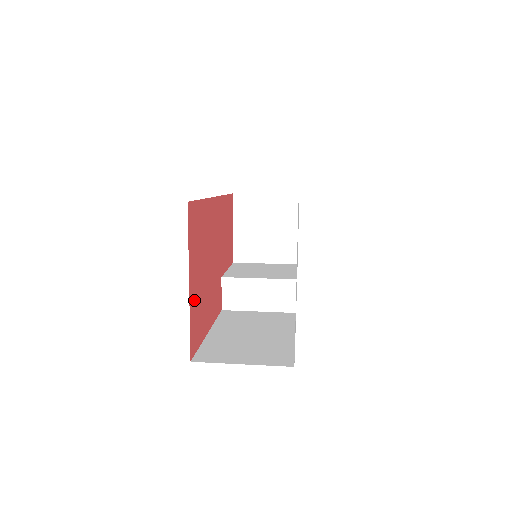
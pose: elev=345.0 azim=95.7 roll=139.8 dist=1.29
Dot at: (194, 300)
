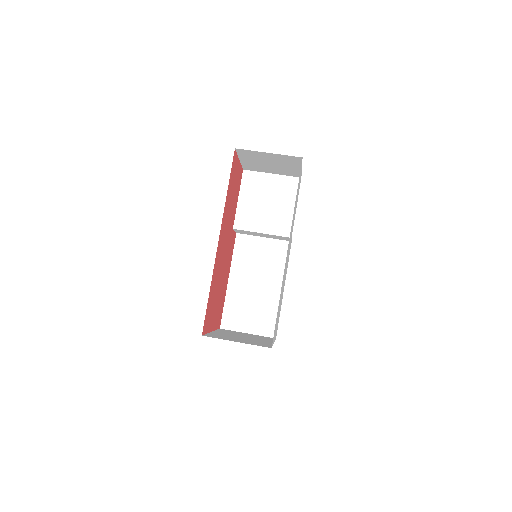
Dot at: (216, 319)
